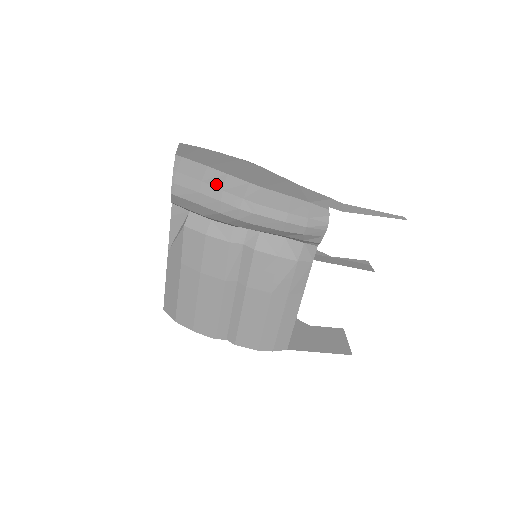
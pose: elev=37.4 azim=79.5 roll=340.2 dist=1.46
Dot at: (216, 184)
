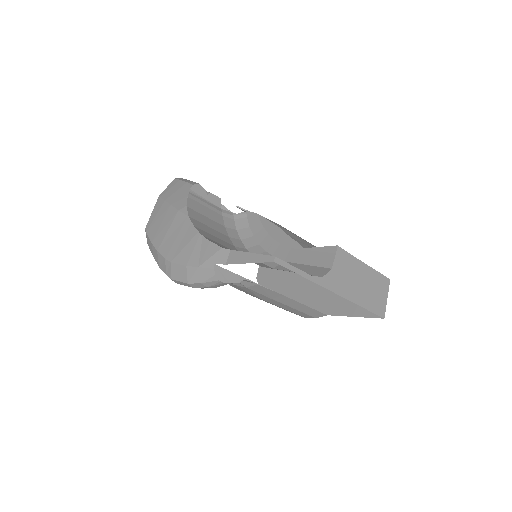
Dot at: (157, 261)
